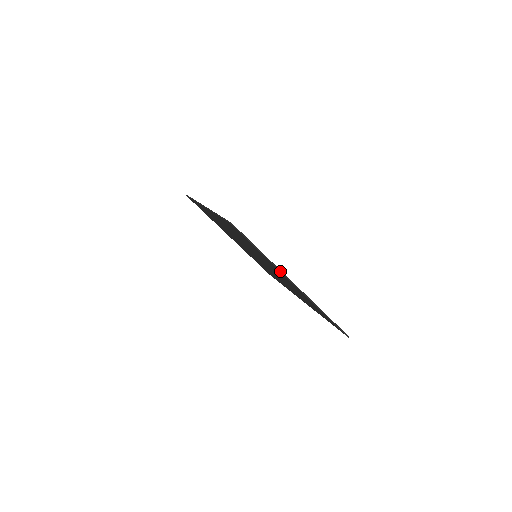
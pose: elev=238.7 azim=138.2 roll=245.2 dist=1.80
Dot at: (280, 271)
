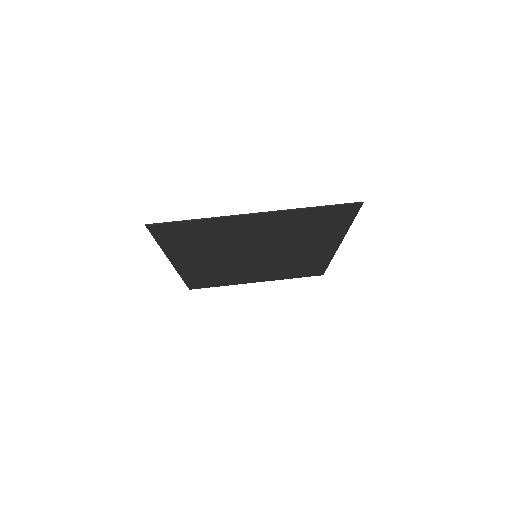
Dot at: (229, 217)
